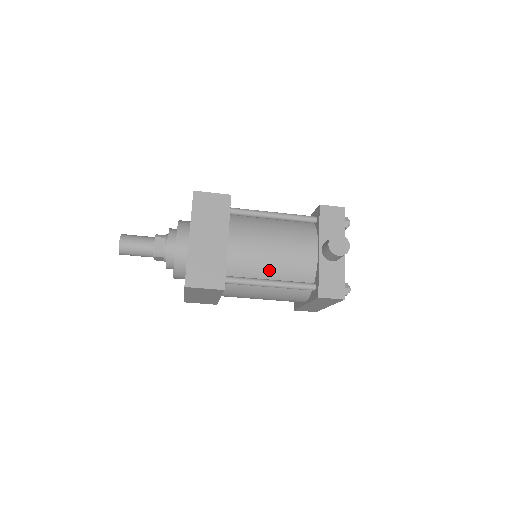
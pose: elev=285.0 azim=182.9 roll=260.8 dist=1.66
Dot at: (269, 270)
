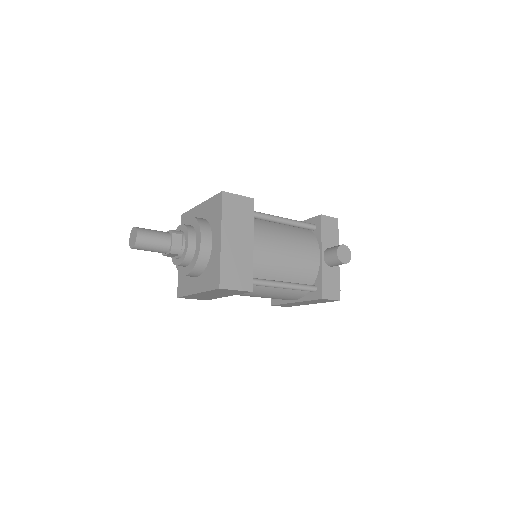
Dot at: (282, 273)
